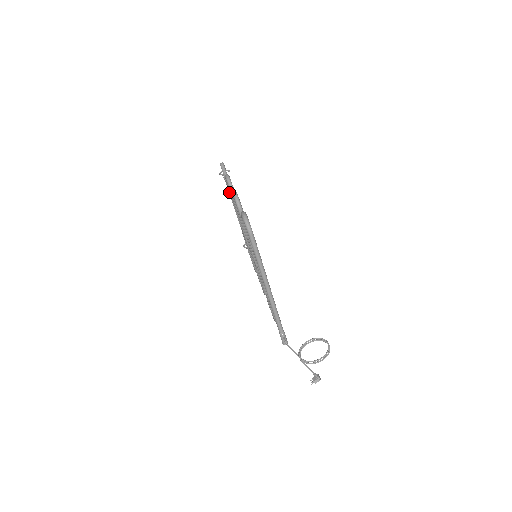
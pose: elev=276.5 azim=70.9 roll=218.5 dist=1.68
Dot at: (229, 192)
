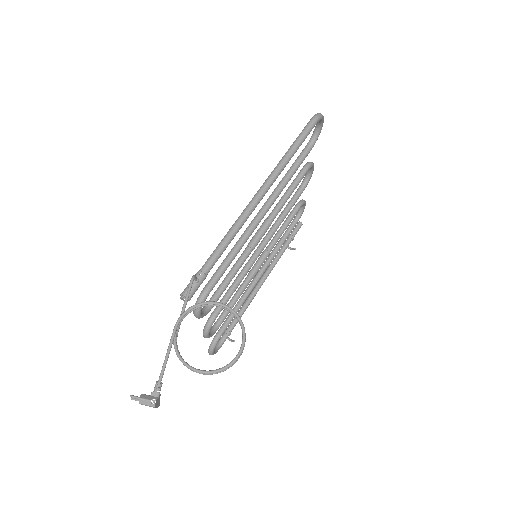
Dot at: (279, 251)
